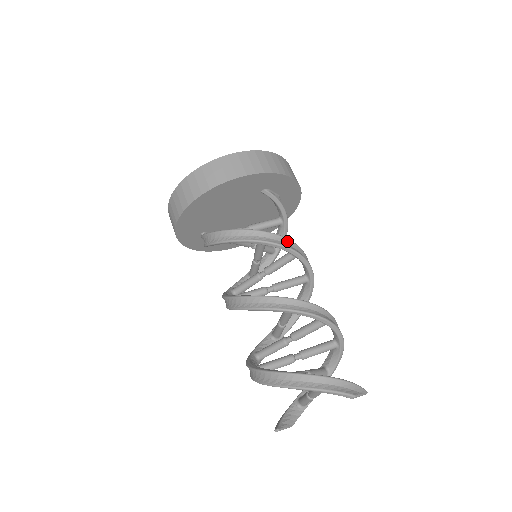
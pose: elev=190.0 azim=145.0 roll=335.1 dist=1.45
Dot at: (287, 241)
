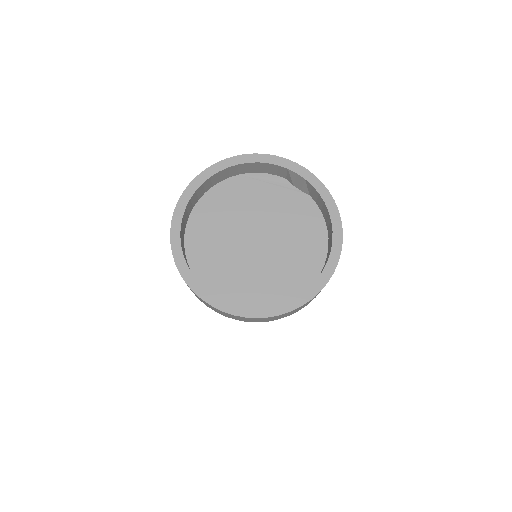
Dot at: occluded
